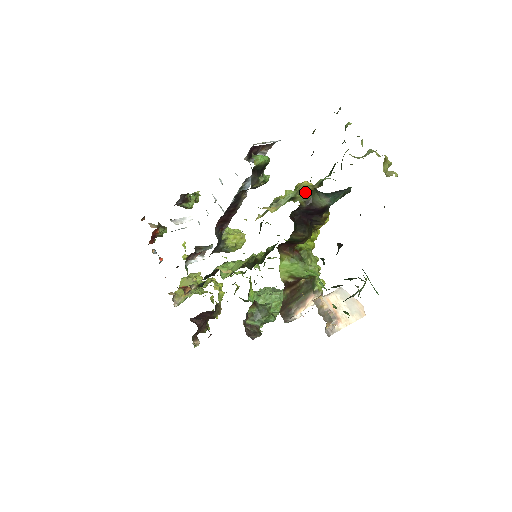
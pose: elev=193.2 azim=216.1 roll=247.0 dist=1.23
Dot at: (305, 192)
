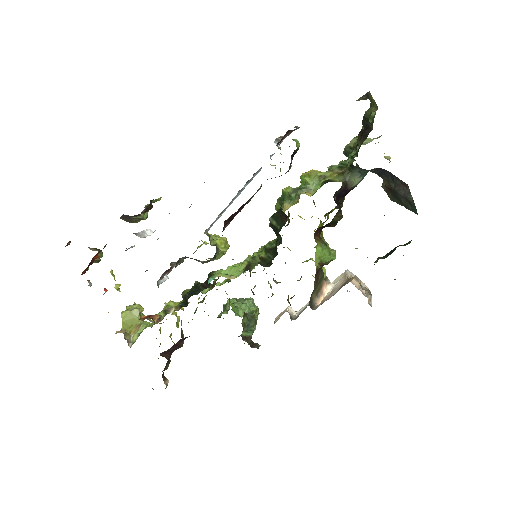
Dot at: (329, 176)
